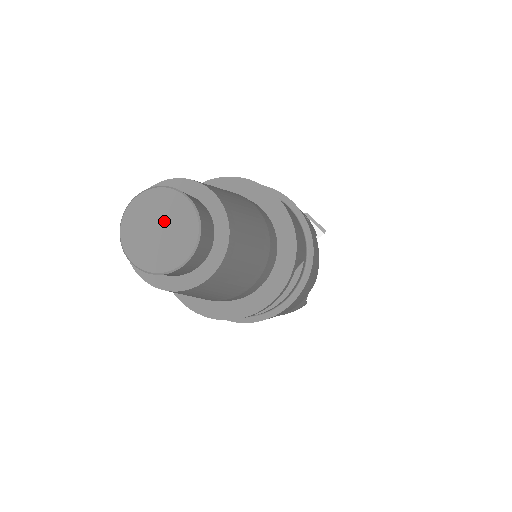
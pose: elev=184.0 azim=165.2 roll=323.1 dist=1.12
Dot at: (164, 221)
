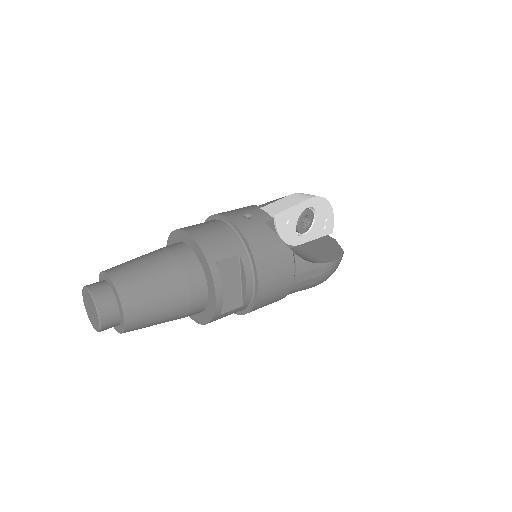
Dot at: (89, 304)
